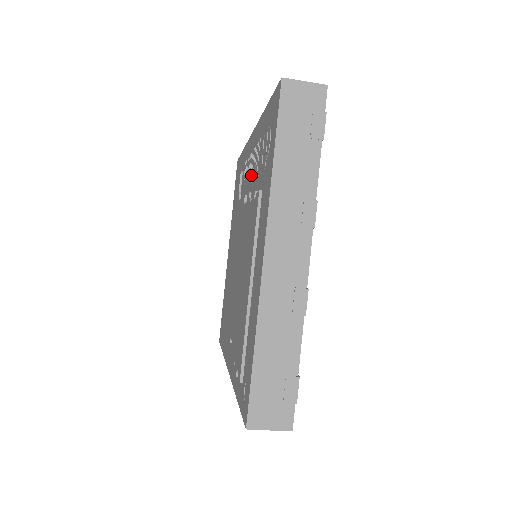
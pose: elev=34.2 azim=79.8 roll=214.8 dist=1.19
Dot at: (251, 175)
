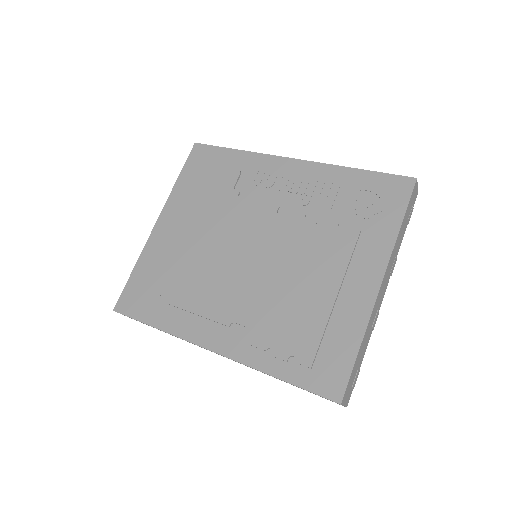
Dot at: (303, 198)
